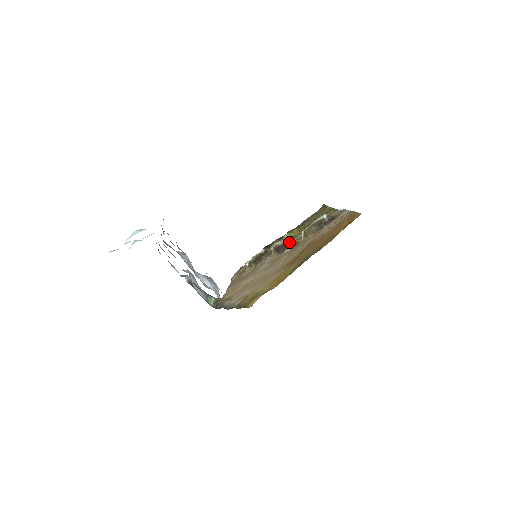
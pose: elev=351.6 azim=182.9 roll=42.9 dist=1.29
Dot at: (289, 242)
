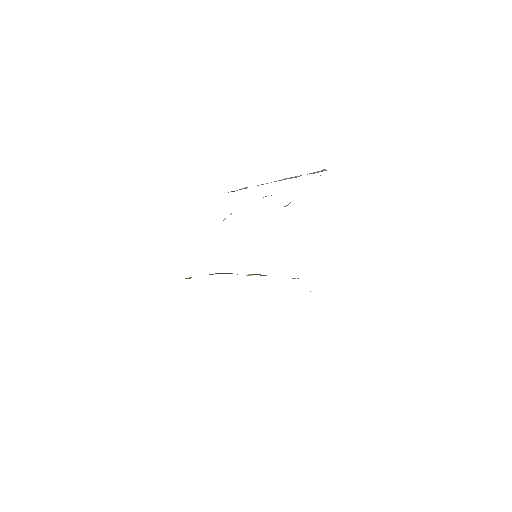
Dot at: occluded
